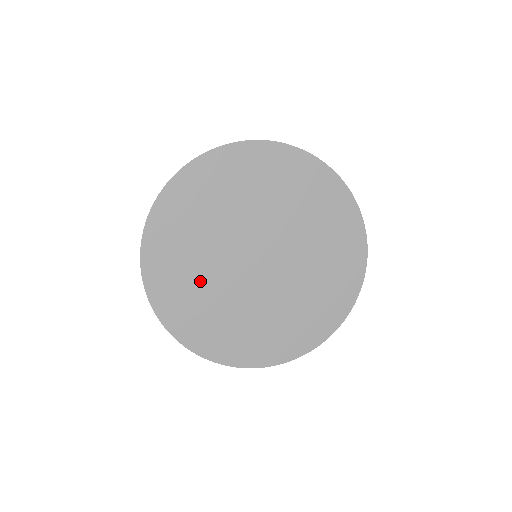
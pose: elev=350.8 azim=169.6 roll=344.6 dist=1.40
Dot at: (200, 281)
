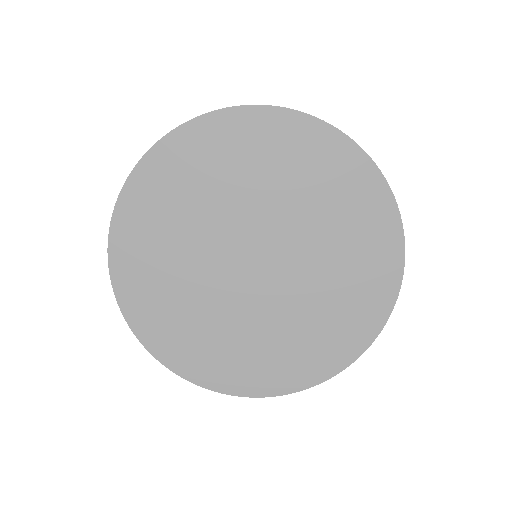
Dot at: (188, 215)
